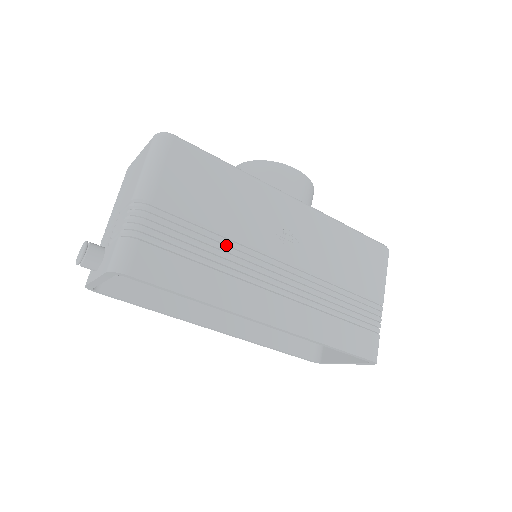
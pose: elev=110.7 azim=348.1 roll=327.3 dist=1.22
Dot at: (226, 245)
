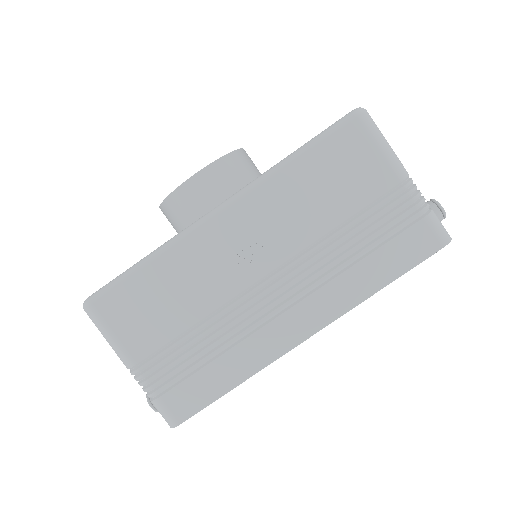
Dot at: (213, 324)
